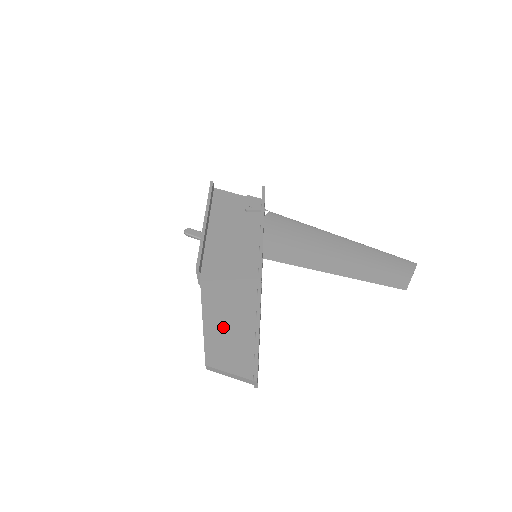
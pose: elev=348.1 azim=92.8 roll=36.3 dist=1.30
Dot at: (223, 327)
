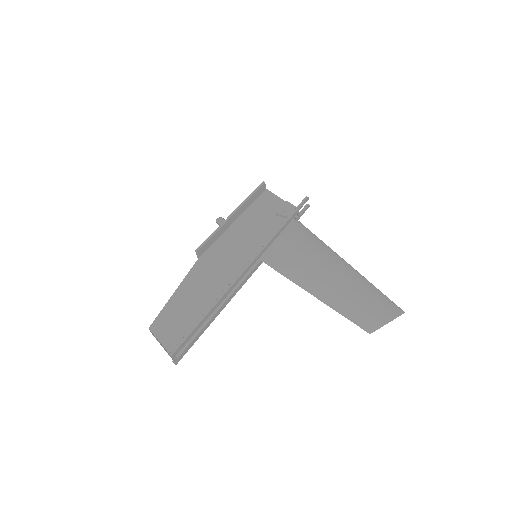
Dot at: (183, 304)
